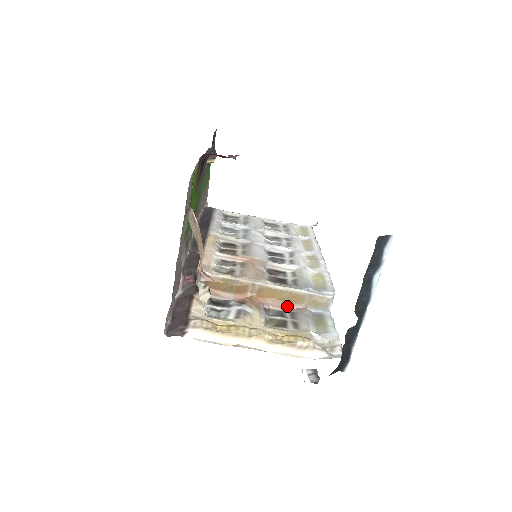
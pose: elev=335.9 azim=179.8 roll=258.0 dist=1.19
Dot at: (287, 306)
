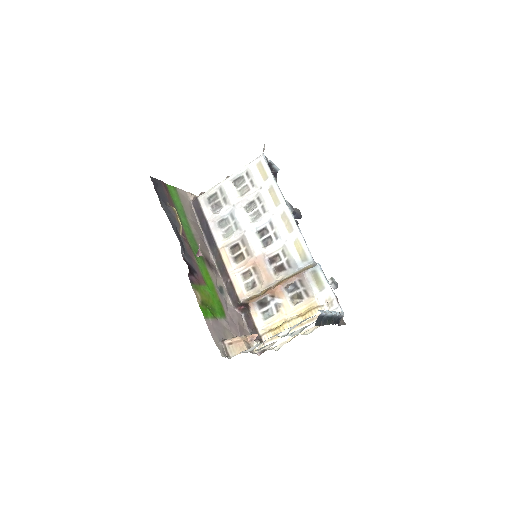
Dot at: (295, 277)
